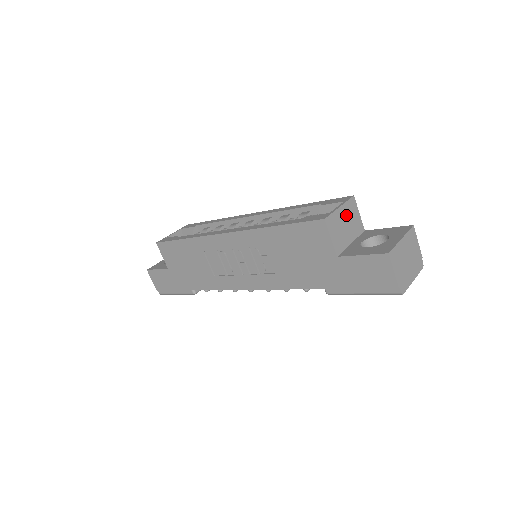
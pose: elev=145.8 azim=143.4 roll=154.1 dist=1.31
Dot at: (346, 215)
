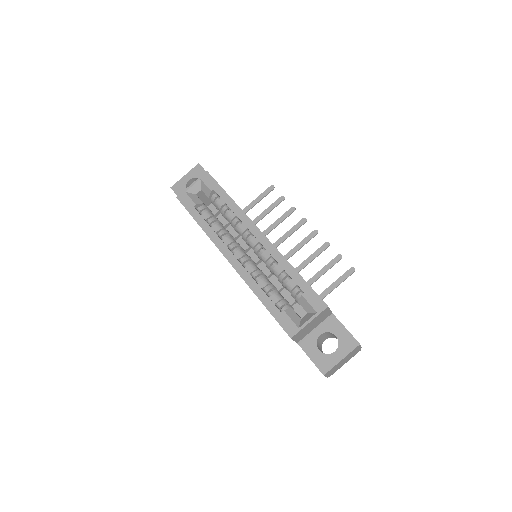
Dot at: (315, 321)
